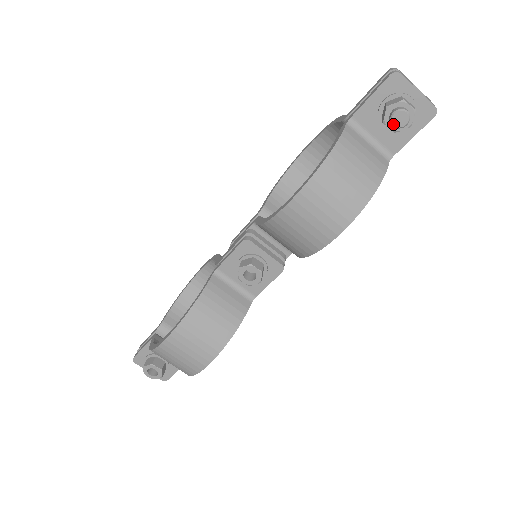
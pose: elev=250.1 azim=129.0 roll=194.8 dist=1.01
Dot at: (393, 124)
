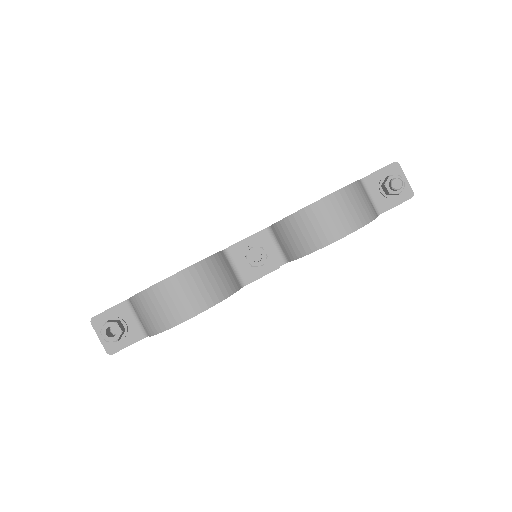
Dot at: (392, 185)
